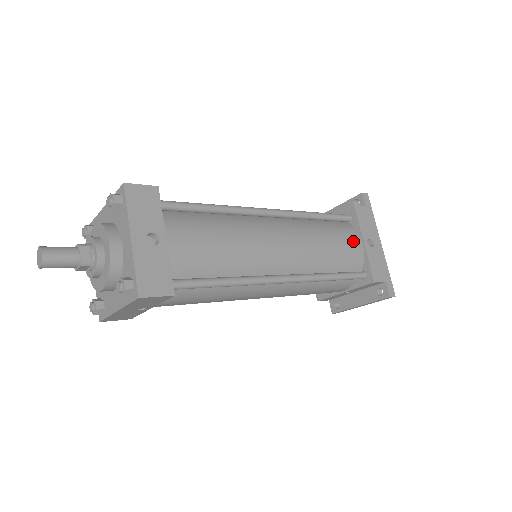
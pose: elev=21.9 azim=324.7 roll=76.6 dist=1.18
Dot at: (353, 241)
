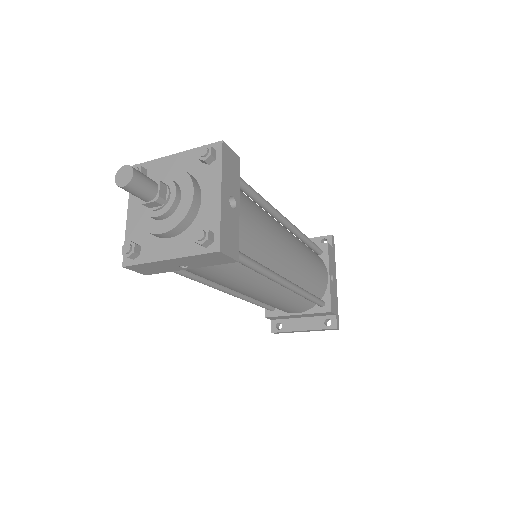
Dot at: (324, 272)
